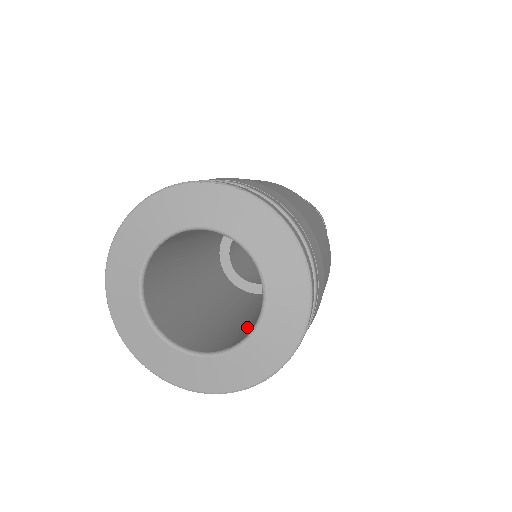
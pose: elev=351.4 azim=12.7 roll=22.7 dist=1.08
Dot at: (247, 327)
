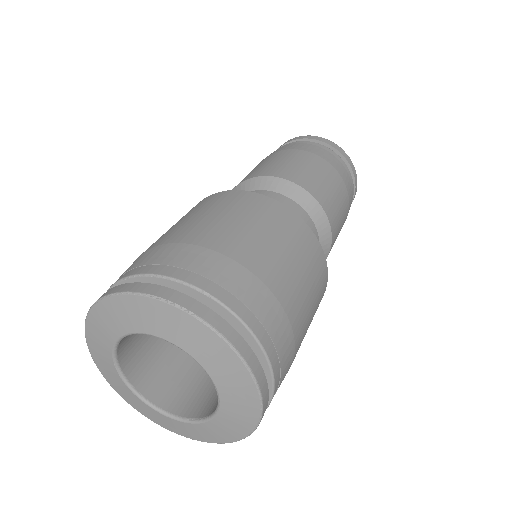
Dot at: occluded
